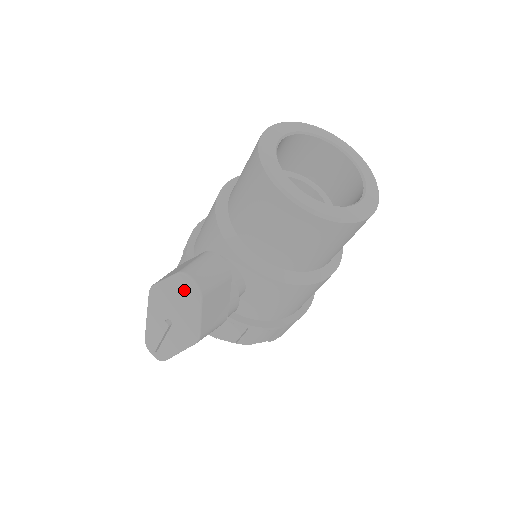
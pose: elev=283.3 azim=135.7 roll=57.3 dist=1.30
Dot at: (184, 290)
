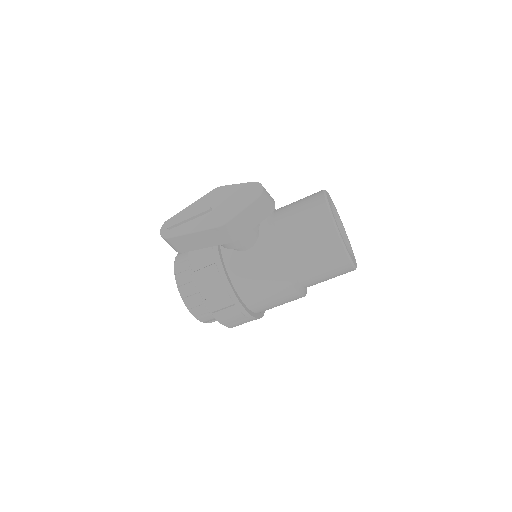
Dot at: (248, 191)
